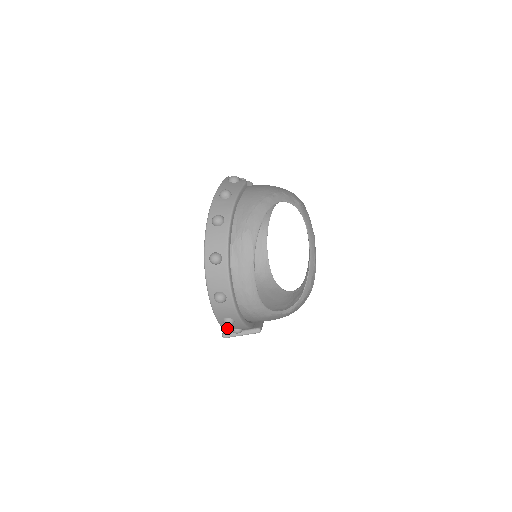
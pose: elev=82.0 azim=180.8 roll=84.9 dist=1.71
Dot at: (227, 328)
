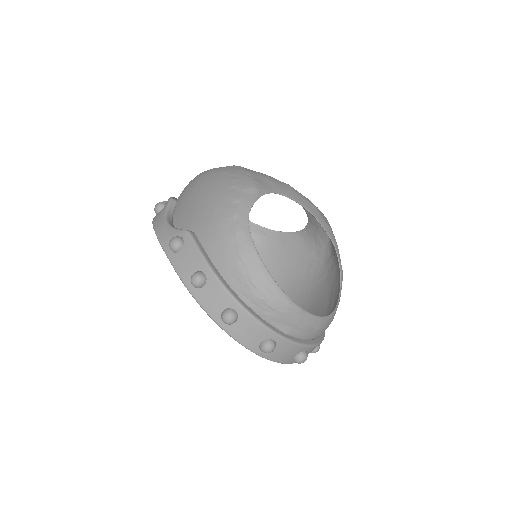
Dot at: occluded
